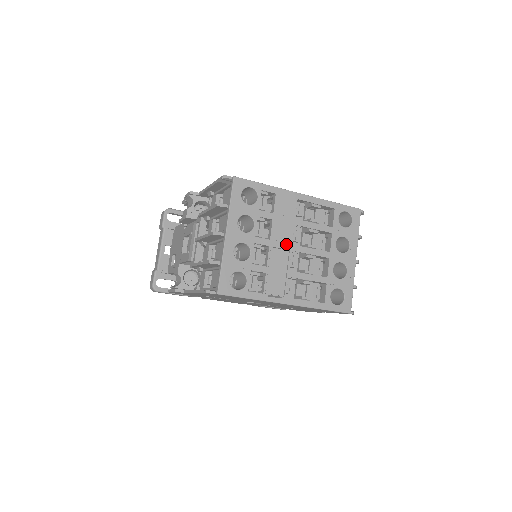
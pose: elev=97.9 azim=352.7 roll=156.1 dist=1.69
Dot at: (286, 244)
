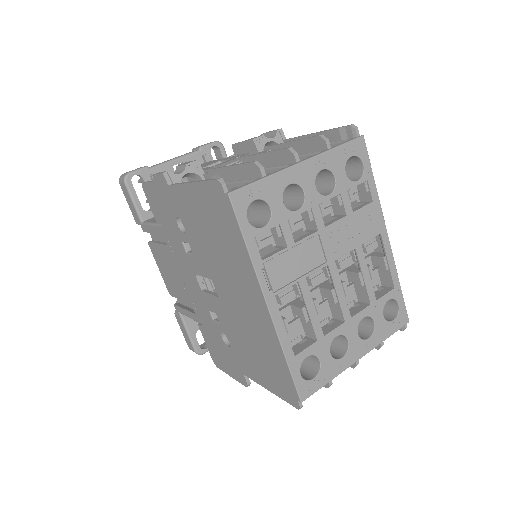
Dot at: (331, 252)
